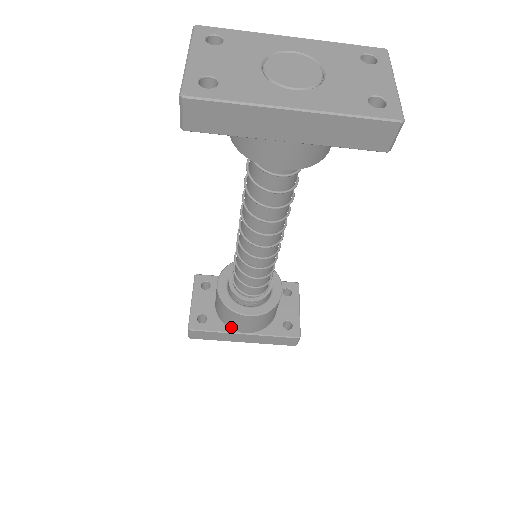
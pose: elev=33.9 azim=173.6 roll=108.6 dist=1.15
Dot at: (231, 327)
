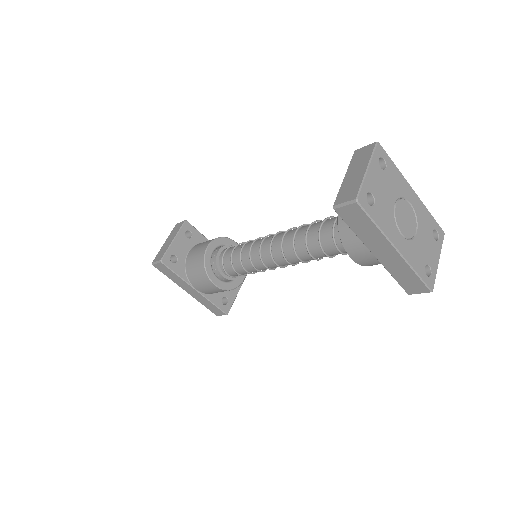
Dot at: (191, 279)
